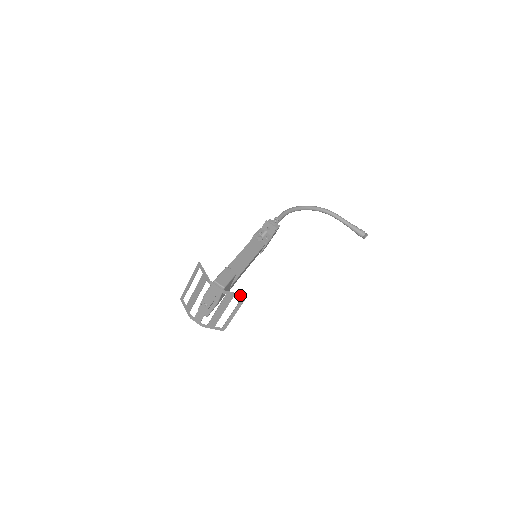
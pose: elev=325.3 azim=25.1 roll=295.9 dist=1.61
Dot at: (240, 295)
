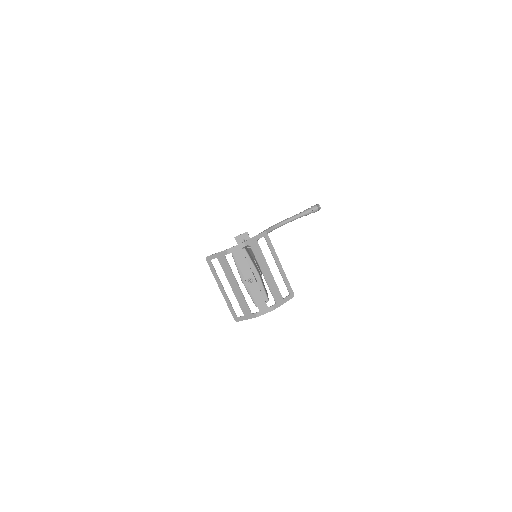
Dot at: (260, 235)
